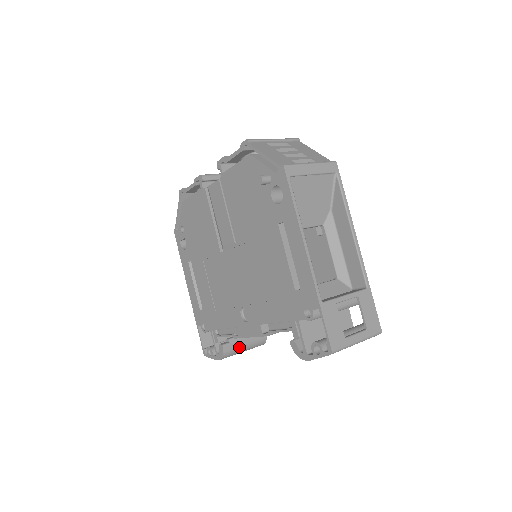
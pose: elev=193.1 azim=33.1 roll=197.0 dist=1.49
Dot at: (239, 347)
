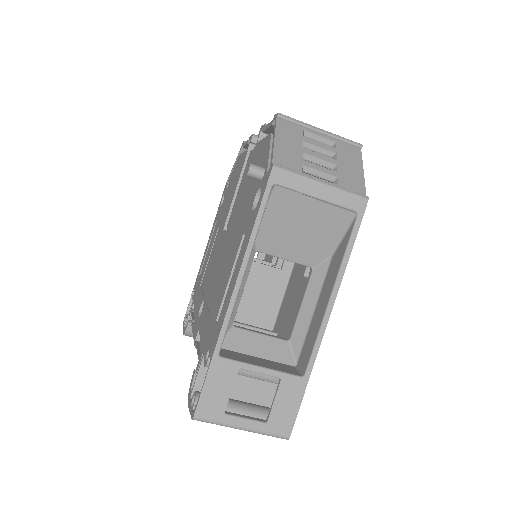
Dot at: occluded
